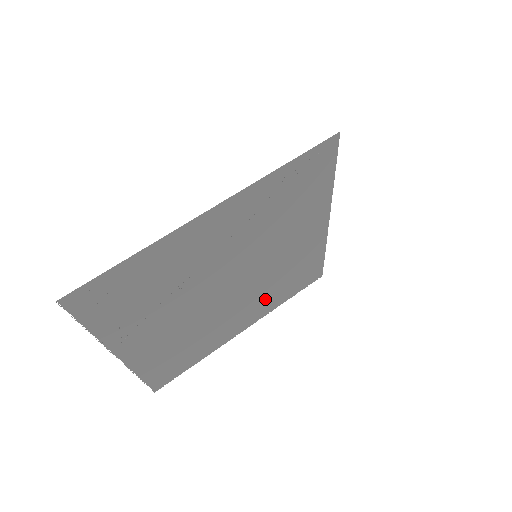
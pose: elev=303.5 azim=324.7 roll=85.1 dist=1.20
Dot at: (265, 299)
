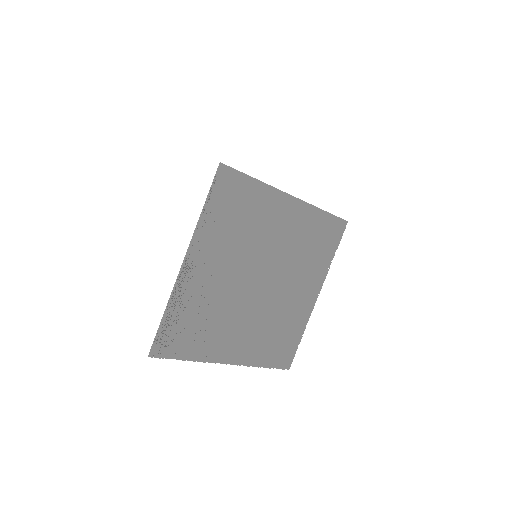
Dot at: (308, 269)
